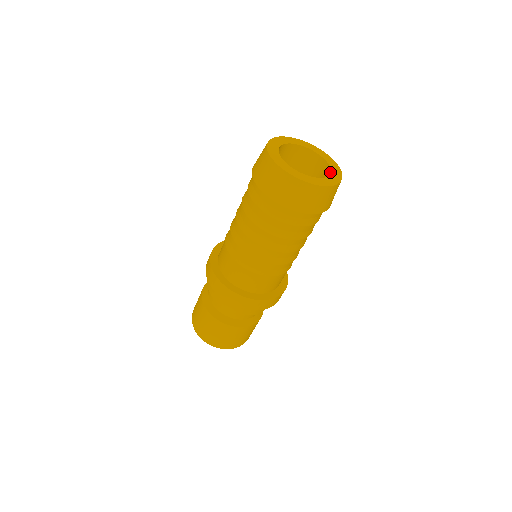
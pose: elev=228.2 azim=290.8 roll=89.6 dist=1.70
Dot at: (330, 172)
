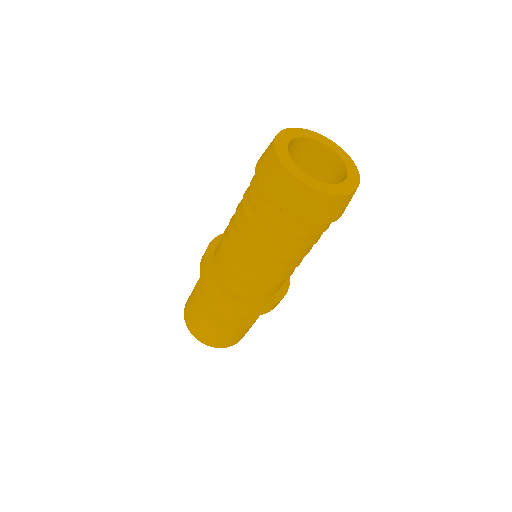
Dot at: (341, 183)
